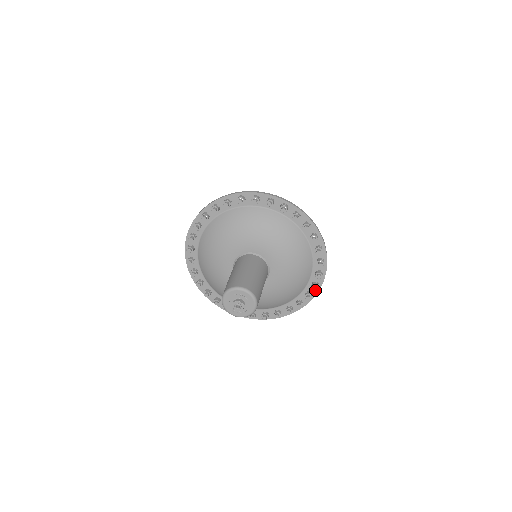
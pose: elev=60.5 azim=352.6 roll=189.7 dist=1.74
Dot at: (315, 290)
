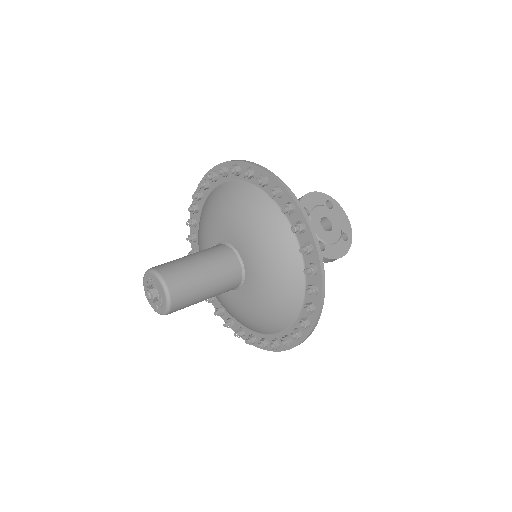
Dot at: (314, 256)
